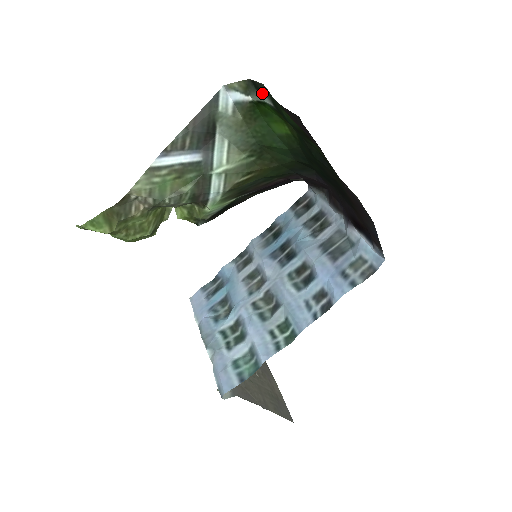
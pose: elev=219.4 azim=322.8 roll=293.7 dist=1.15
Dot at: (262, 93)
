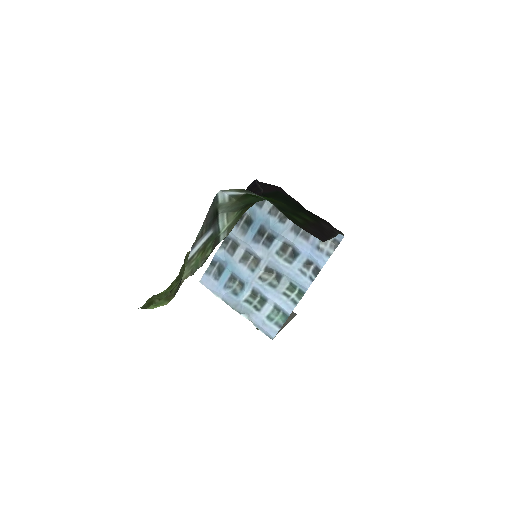
Dot at: (261, 197)
